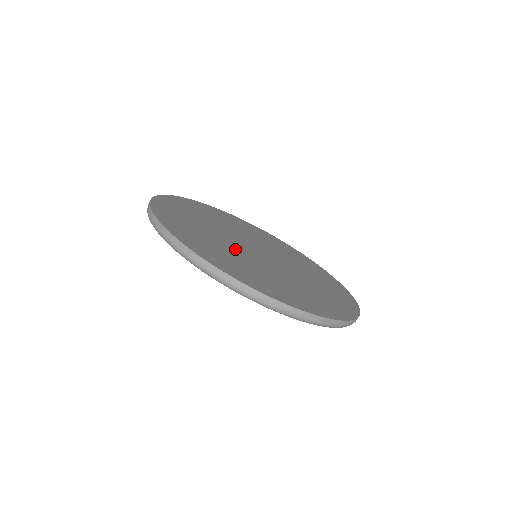
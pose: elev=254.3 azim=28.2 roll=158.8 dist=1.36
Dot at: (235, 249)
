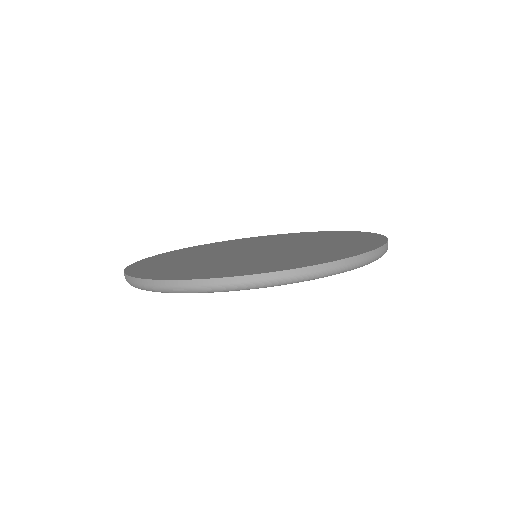
Dot at: (218, 259)
